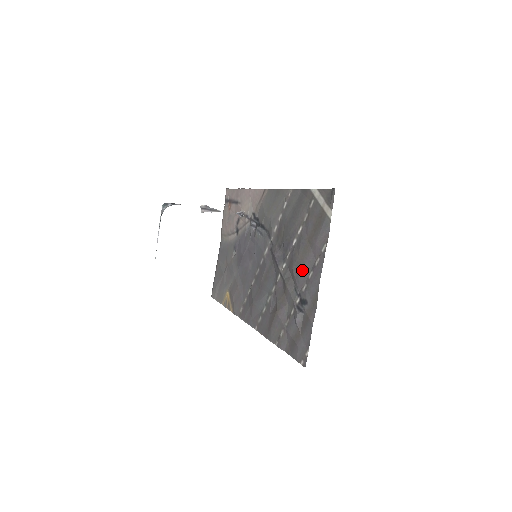
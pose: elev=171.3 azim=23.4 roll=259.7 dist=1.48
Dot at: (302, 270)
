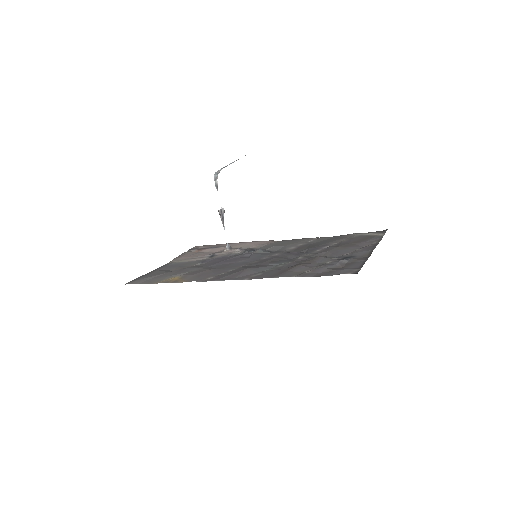
Dot at: (345, 250)
